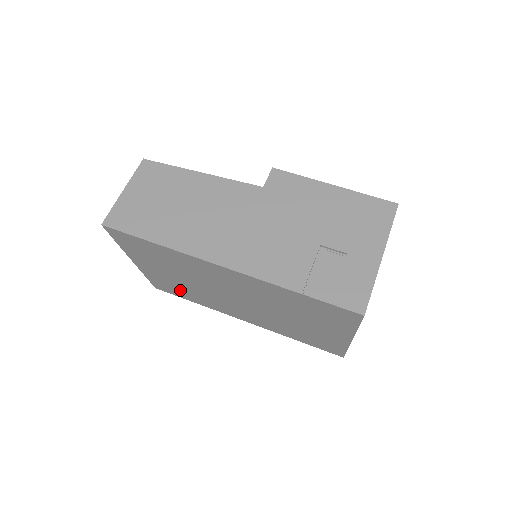
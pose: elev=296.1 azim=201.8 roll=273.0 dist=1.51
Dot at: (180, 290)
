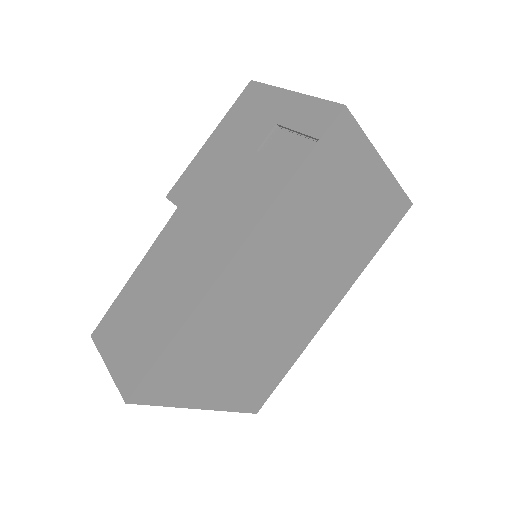
Dot at: (266, 372)
